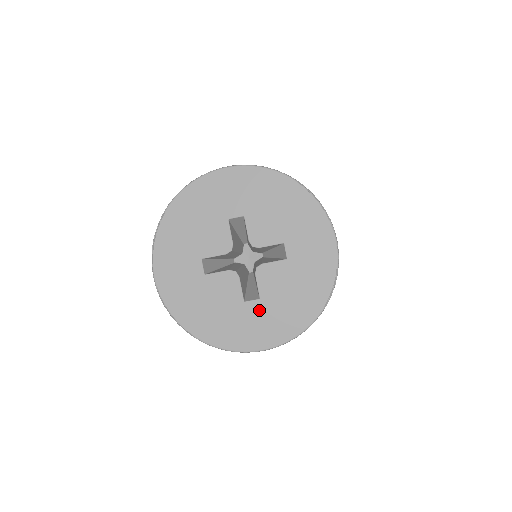
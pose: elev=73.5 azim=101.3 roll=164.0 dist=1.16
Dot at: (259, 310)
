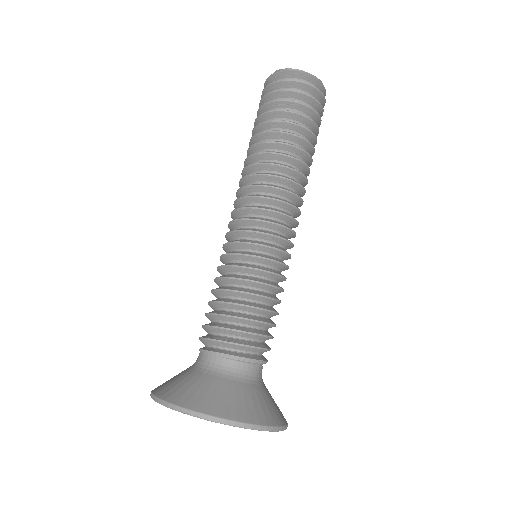
Dot at: occluded
